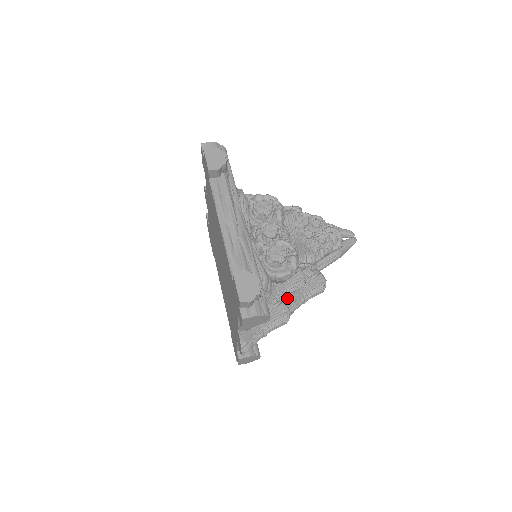
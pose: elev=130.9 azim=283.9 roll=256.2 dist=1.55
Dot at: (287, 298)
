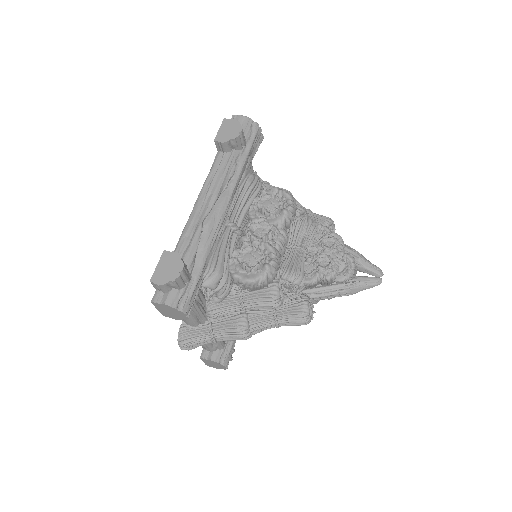
Dot at: (253, 311)
